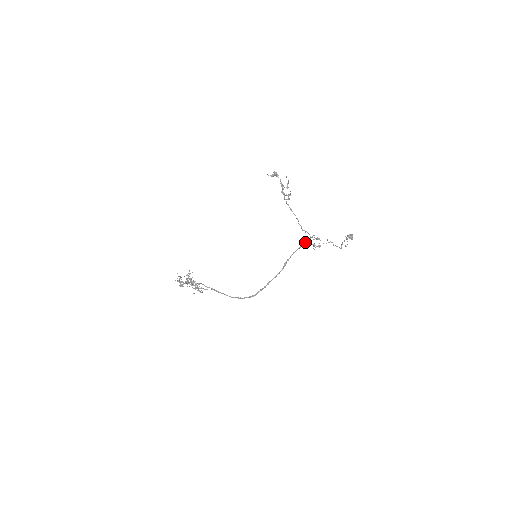
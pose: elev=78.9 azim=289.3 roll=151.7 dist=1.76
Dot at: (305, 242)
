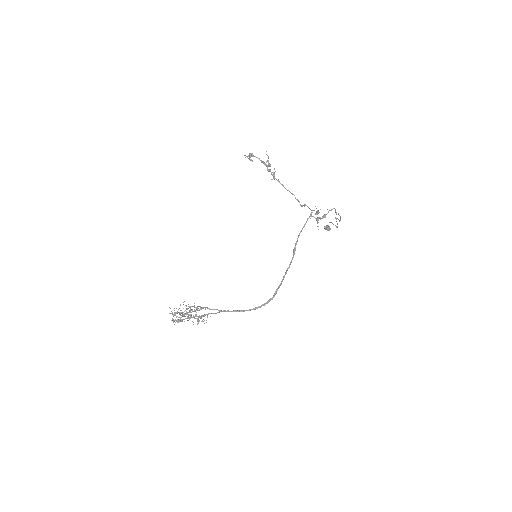
Dot at: occluded
